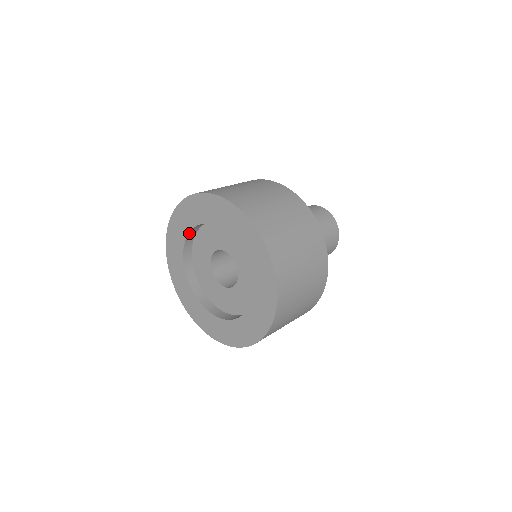
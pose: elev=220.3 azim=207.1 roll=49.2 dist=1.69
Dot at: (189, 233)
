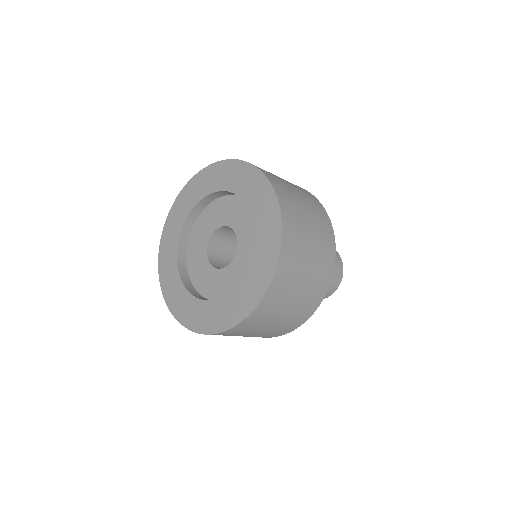
Dot at: (180, 236)
